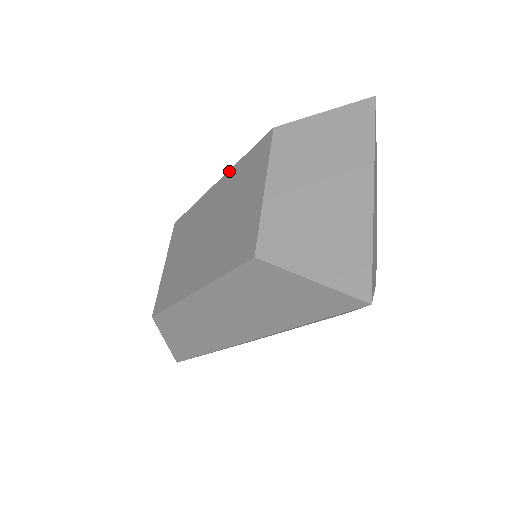
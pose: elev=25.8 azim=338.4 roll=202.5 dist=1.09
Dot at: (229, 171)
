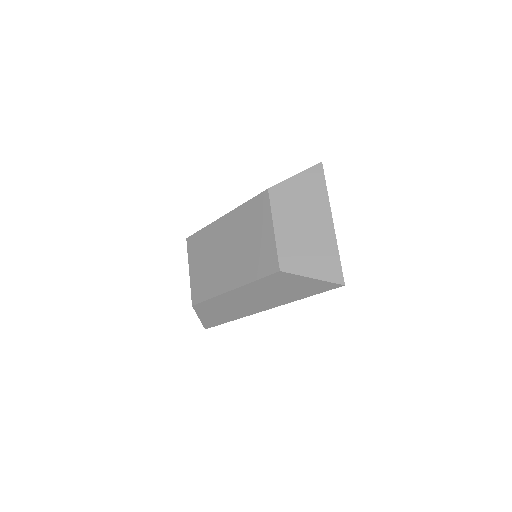
Dot at: (235, 210)
